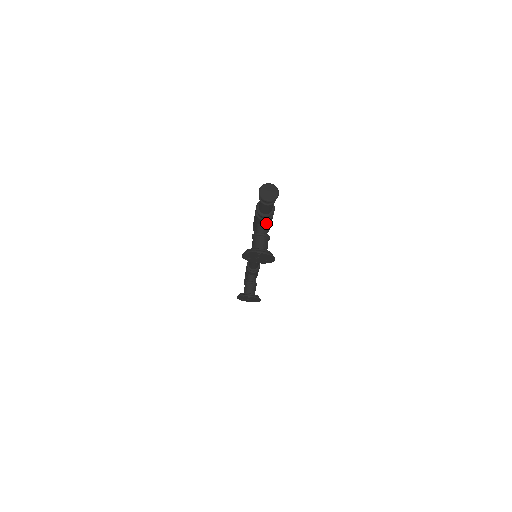
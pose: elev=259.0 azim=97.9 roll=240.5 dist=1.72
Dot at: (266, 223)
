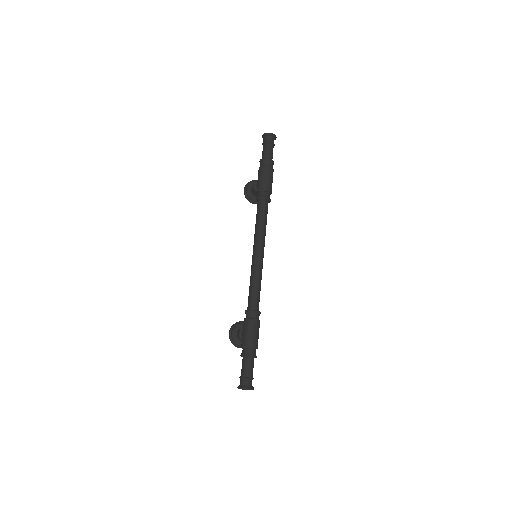
Dot at: occluded
